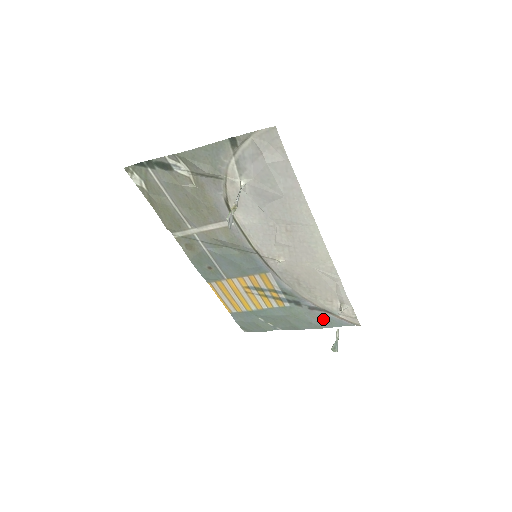
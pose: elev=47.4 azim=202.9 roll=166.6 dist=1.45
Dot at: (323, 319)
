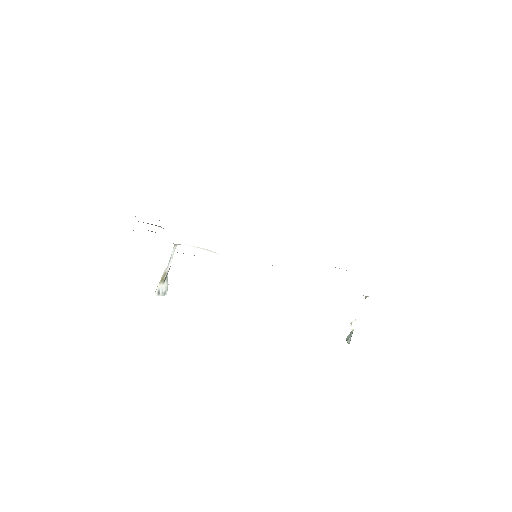
Dot at: occluded
